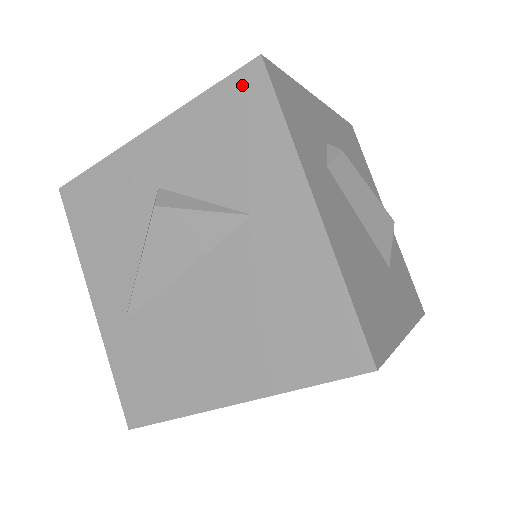
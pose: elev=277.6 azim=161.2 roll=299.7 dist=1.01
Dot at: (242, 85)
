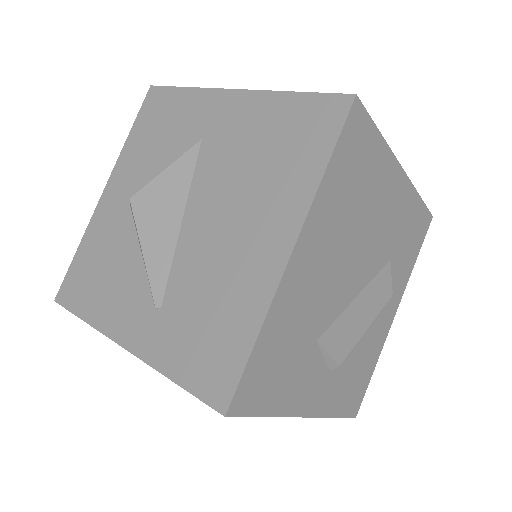
Dot at: (149, 105)
